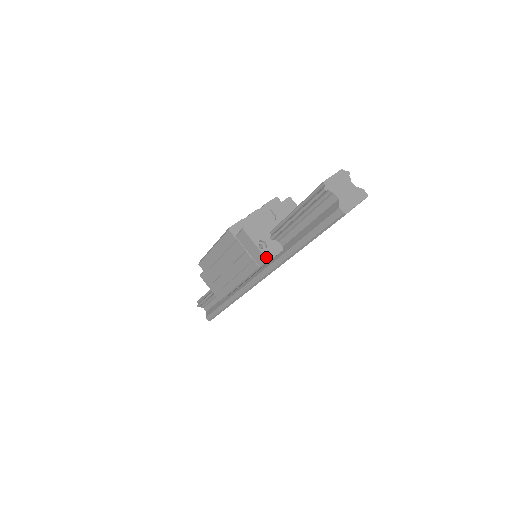
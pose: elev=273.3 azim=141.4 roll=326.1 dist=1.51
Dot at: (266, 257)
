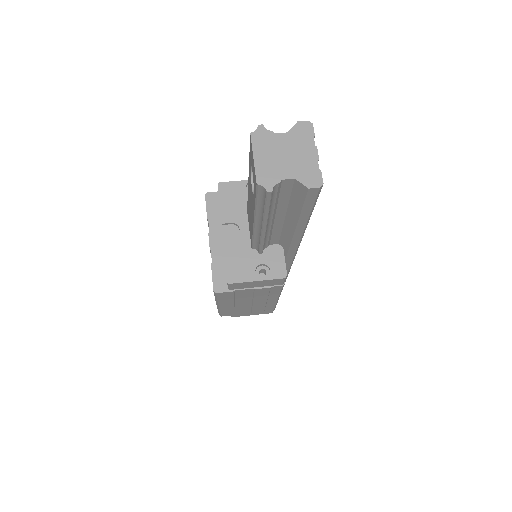
Dot at: (280, 278)
